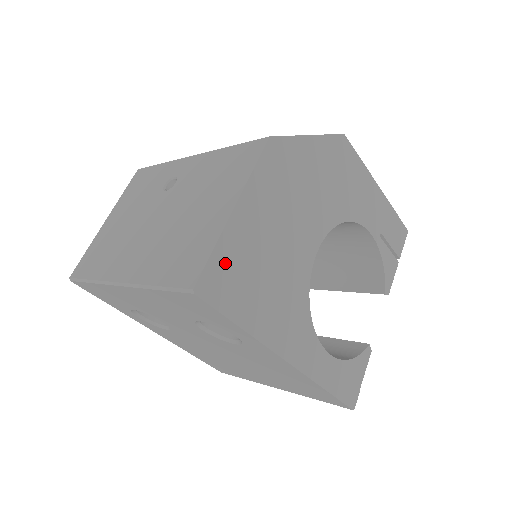
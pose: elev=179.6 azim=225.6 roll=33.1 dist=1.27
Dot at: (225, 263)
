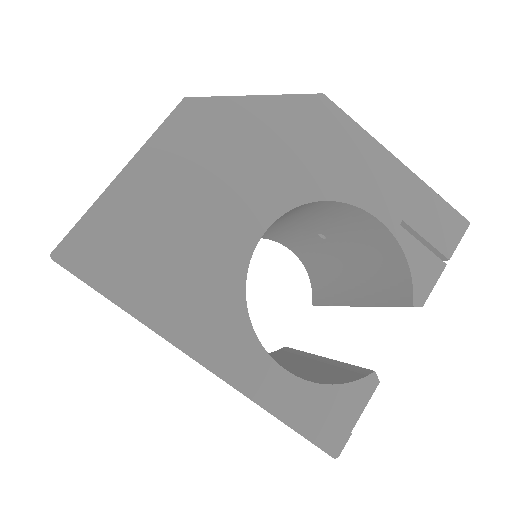
Dot at: (101, 231)
